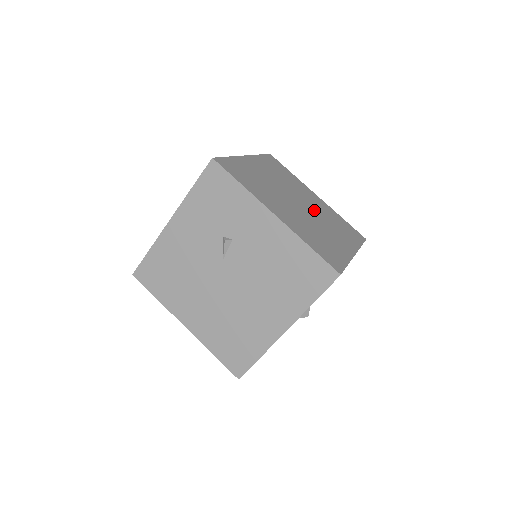
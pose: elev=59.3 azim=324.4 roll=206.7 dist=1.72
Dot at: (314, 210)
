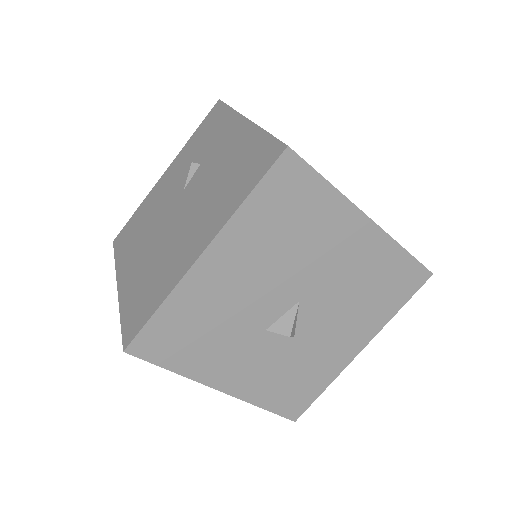
Dot at: occluded
